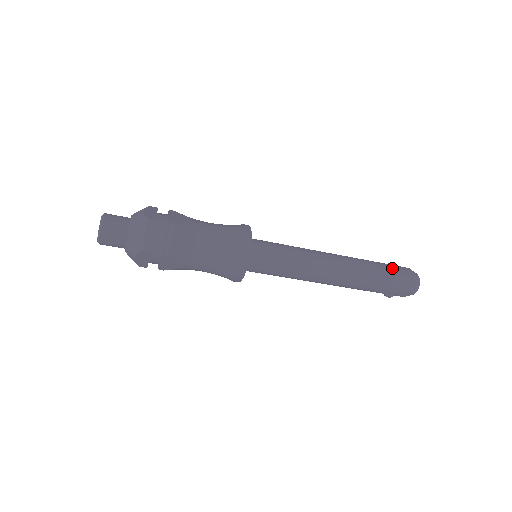
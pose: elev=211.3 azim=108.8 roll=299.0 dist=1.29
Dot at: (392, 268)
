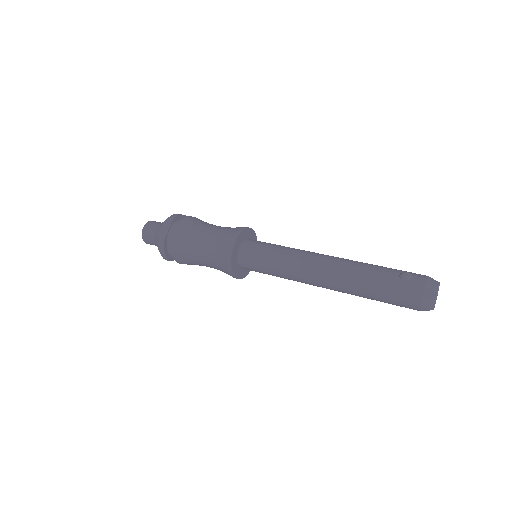
Dot at: (393, 286)
